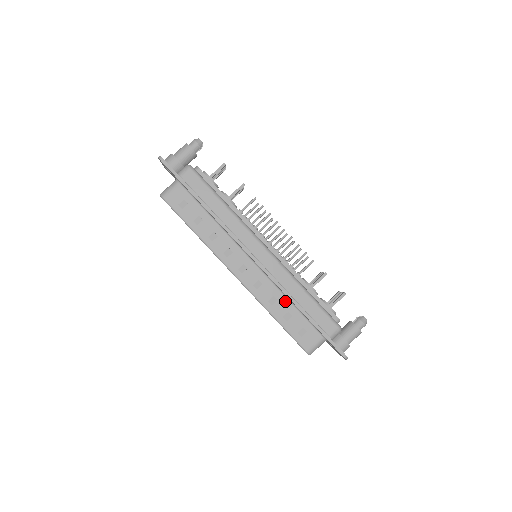
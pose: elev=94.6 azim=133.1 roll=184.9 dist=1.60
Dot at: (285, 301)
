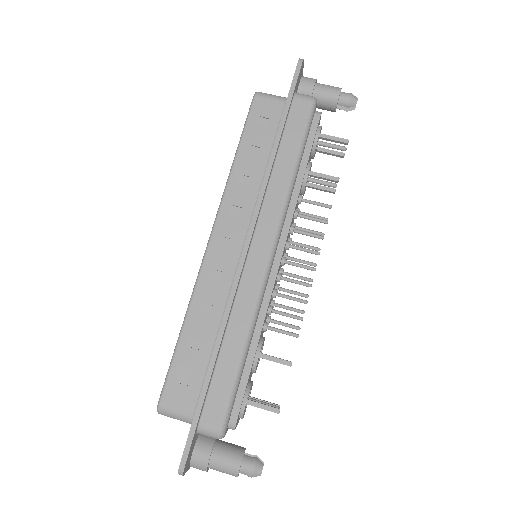
Dot at: (215, 326)
